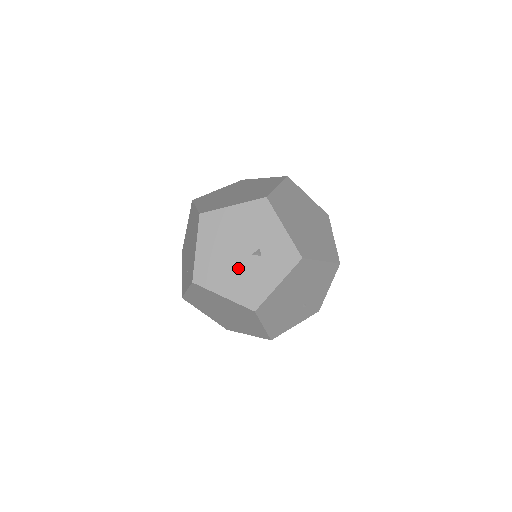
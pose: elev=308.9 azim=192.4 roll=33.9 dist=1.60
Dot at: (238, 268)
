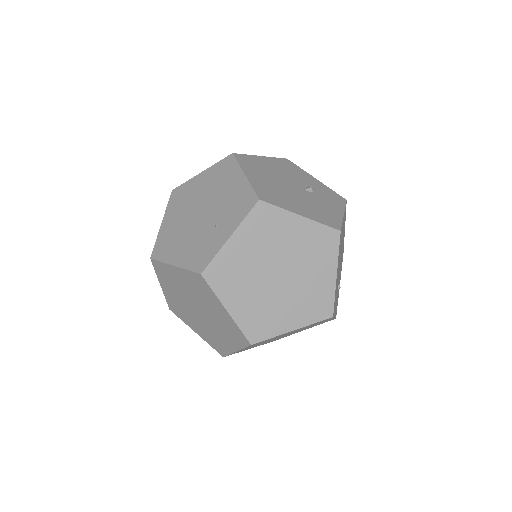
Dot at: (299, 197)
